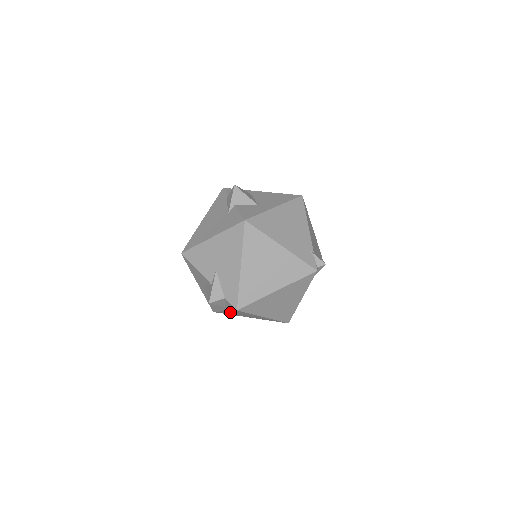
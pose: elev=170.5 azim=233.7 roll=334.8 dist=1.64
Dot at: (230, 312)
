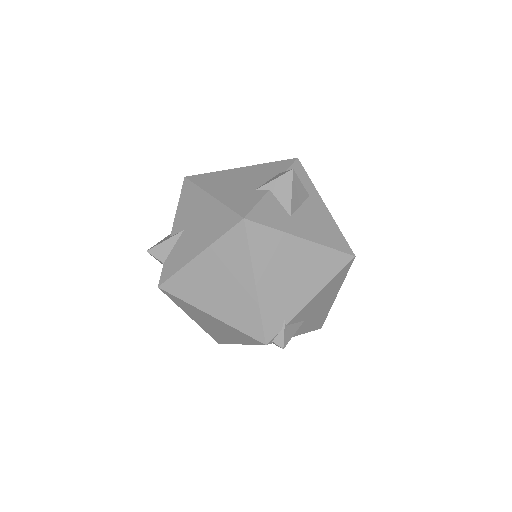
Dot at: occluded
